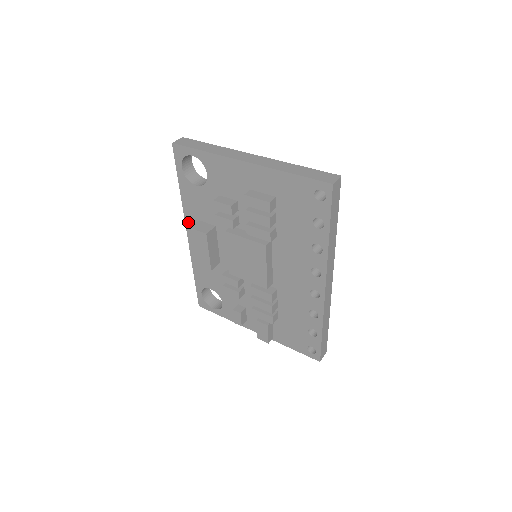
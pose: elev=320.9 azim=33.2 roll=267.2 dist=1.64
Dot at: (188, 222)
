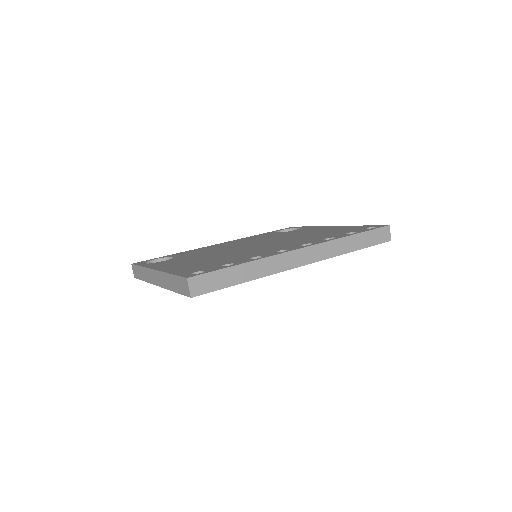
Dot at: occluded
